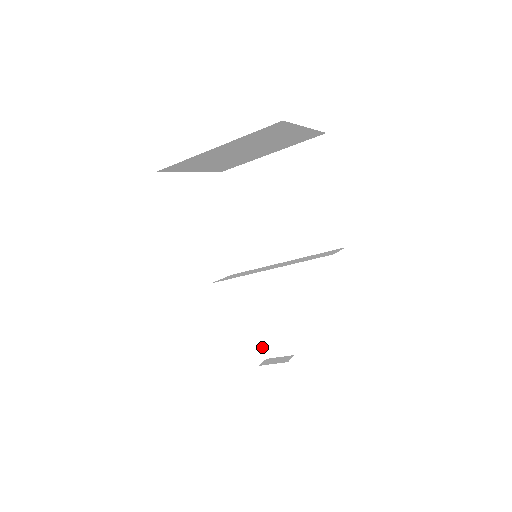
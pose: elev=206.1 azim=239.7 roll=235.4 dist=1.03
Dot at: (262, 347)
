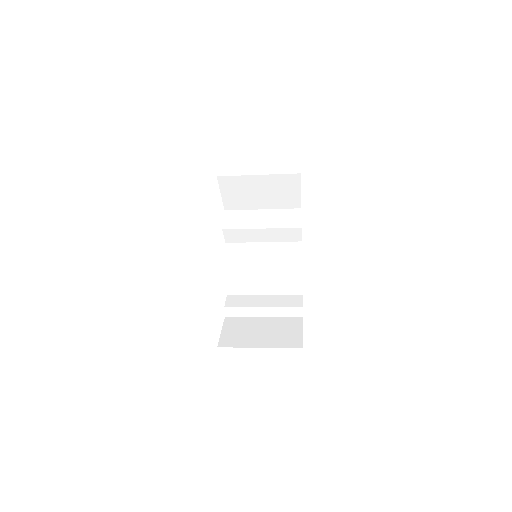
Dot at: (267, 311)
